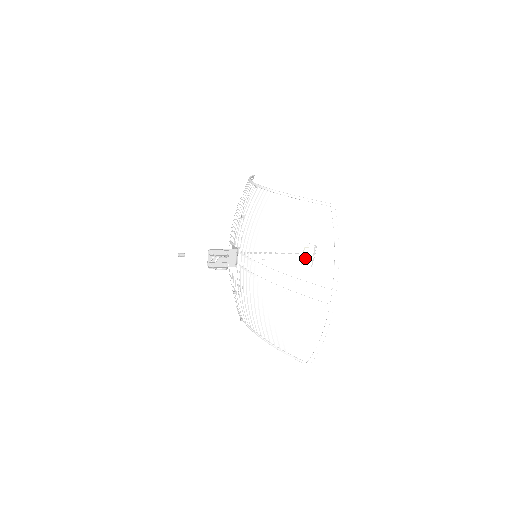
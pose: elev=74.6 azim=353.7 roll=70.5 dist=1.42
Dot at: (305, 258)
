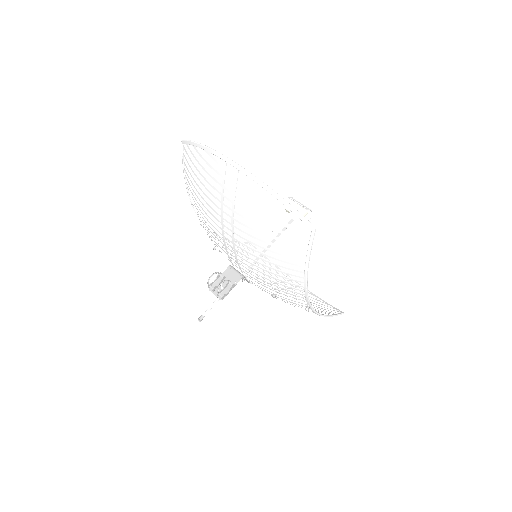
Dot at: occluded
